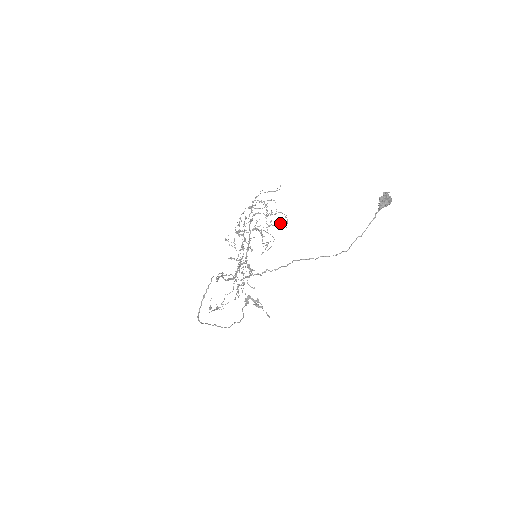
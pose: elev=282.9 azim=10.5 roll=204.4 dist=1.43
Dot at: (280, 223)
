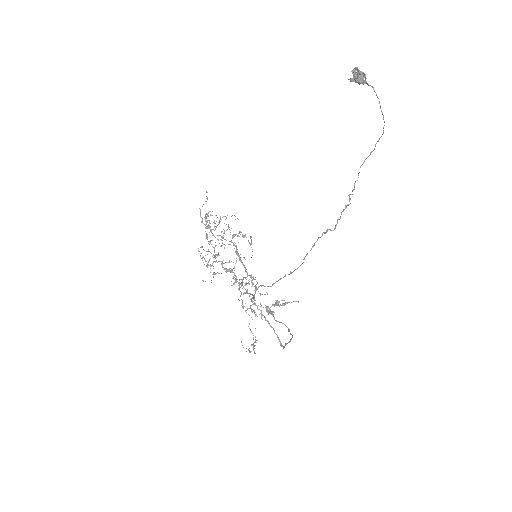
Dot at: (228, 228)
